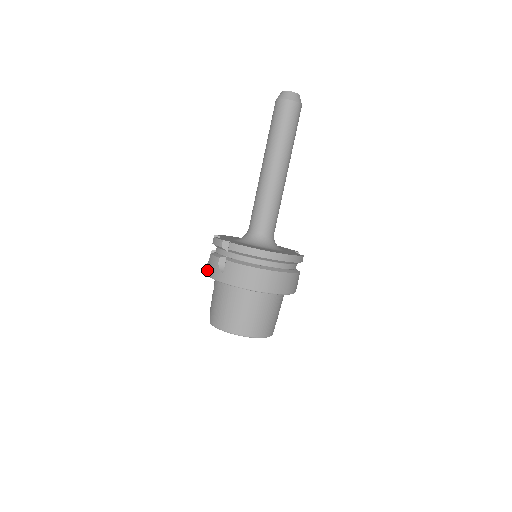
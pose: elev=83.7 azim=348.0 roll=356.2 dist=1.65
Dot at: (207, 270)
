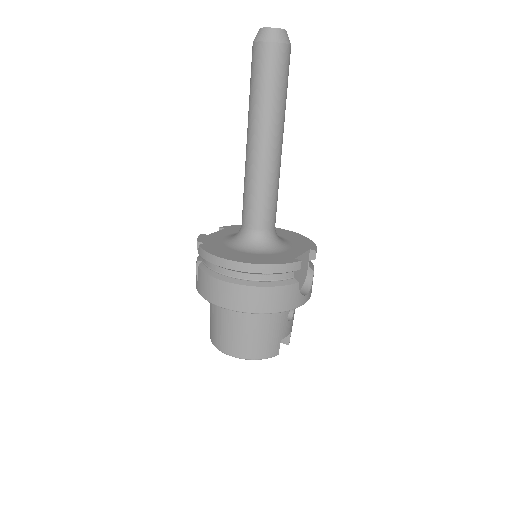
Dot at: occluded
